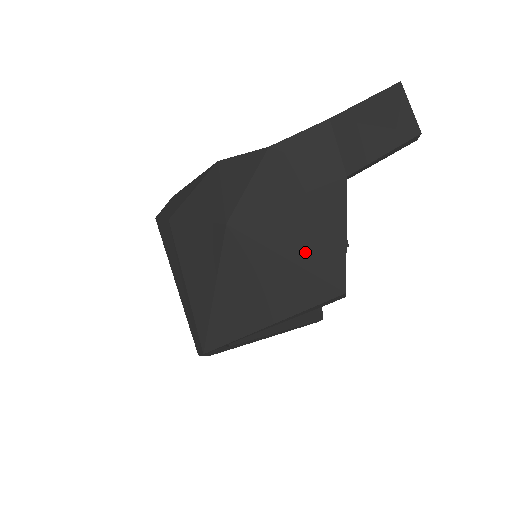
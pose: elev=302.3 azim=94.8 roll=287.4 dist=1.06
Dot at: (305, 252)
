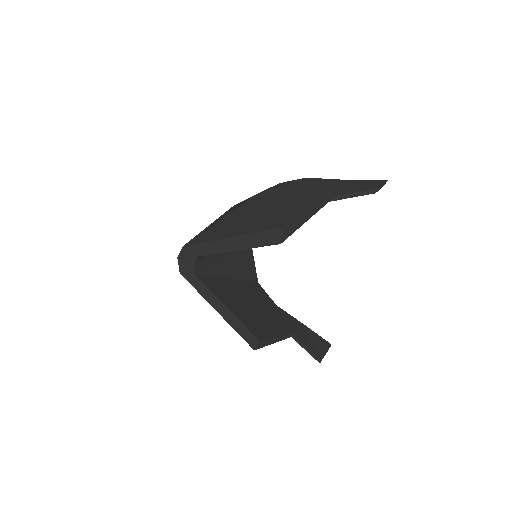
Dot at: (281, 210)
